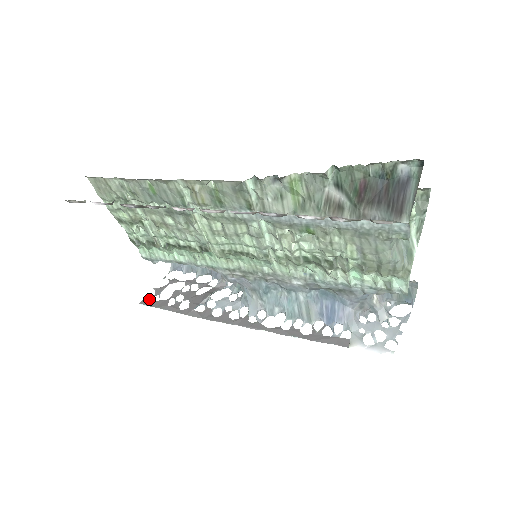
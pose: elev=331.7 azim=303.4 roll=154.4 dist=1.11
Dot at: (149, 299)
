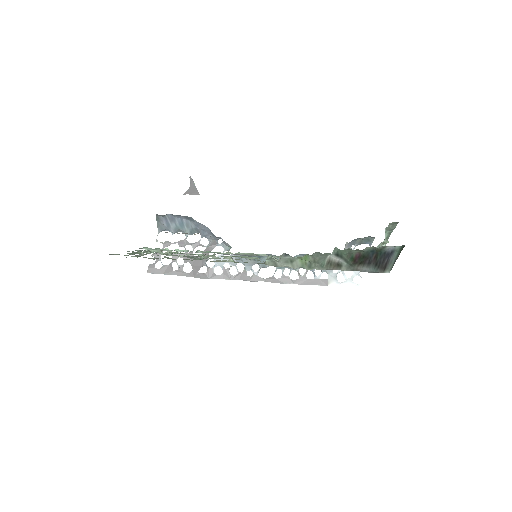
Dot at: (153, 267)
